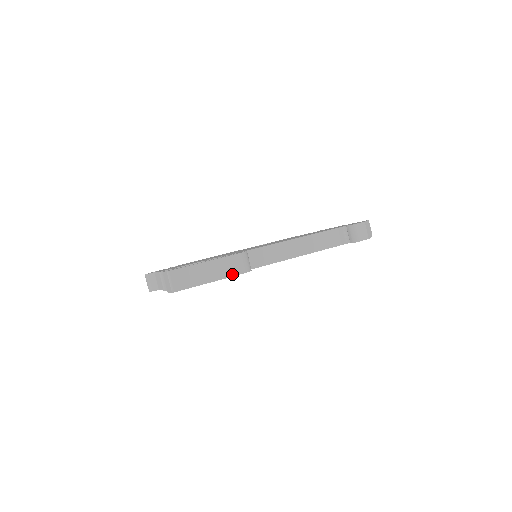
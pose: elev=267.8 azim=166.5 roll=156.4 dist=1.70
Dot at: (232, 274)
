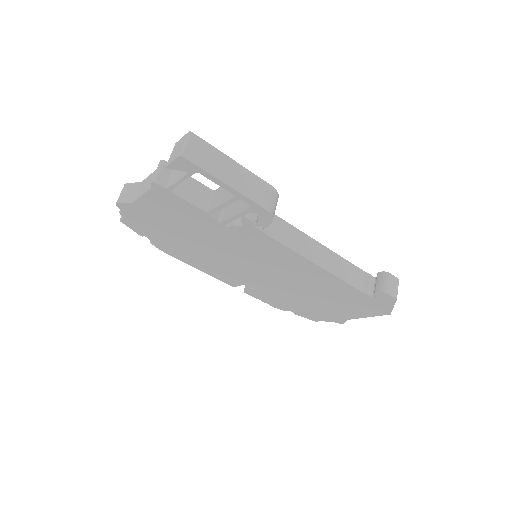
Dot at: (255, 199)
